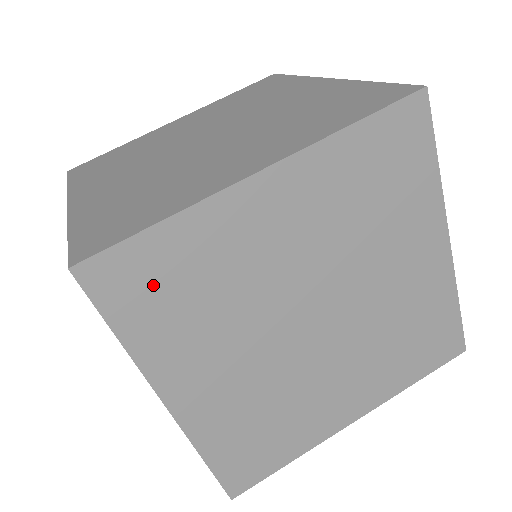
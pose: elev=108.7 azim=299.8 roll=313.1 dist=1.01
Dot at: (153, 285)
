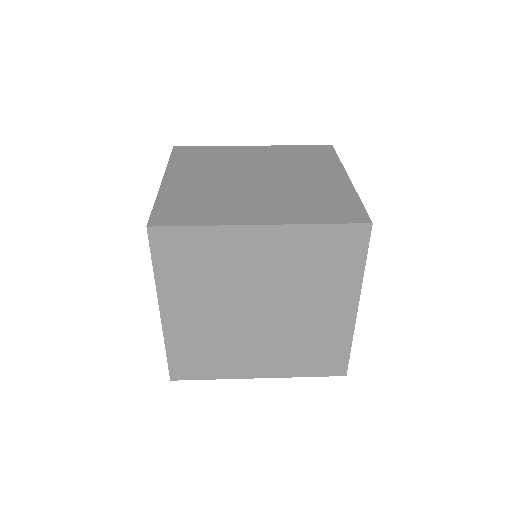
Dot at: occluded
